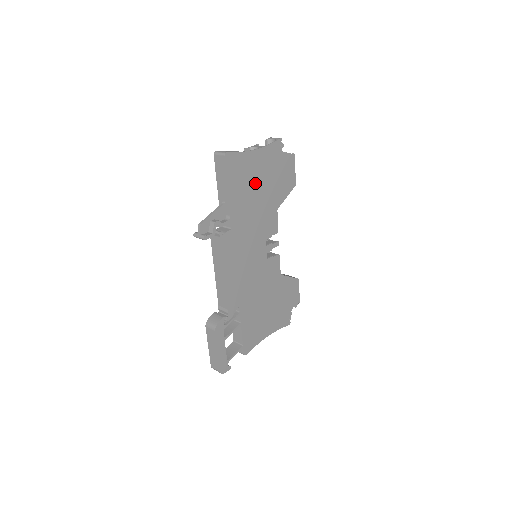
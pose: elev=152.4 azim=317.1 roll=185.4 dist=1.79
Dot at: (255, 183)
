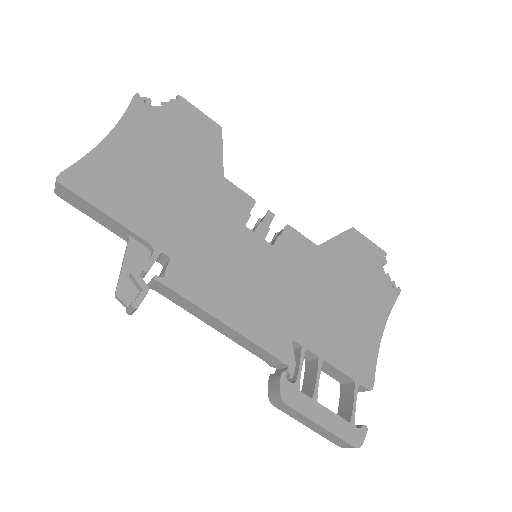
Dot at: (150, 175)
